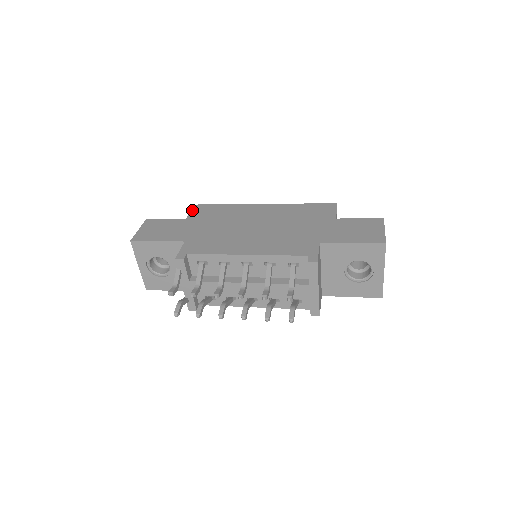
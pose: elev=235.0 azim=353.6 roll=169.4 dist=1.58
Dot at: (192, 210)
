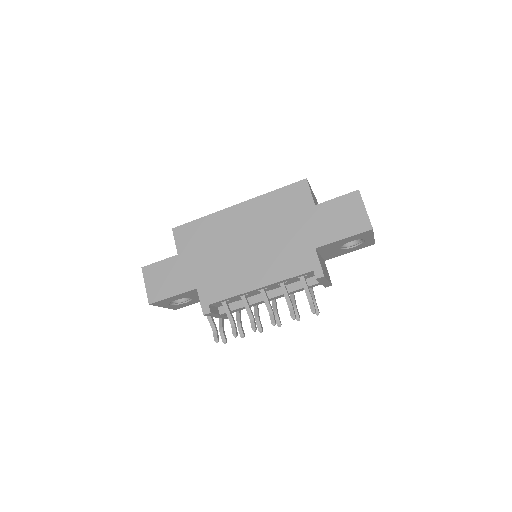
Dot at: (175, 239)
